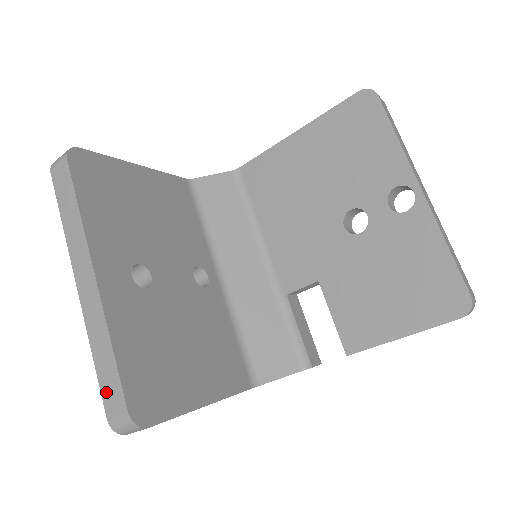
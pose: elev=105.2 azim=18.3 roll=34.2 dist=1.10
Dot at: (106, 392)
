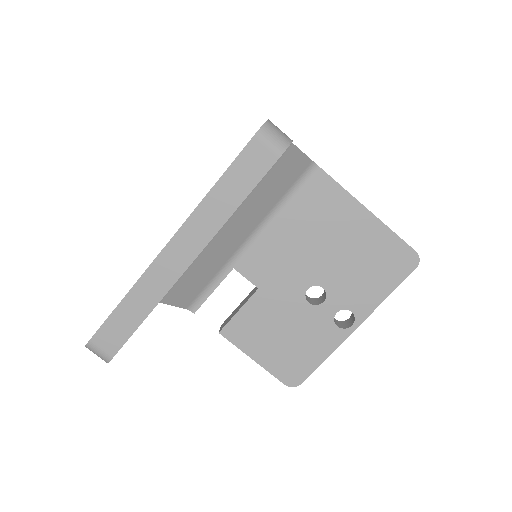
Dot at: (109, 328)
